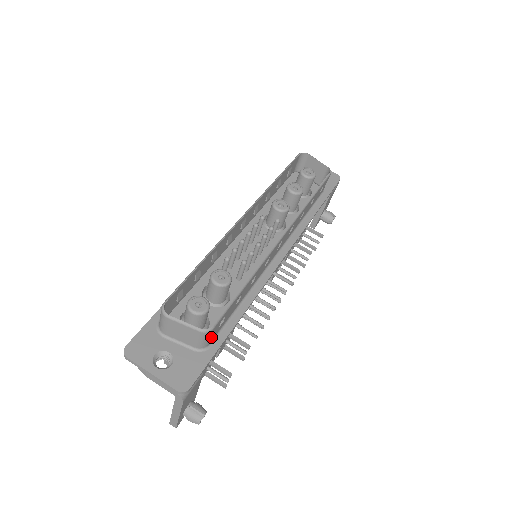
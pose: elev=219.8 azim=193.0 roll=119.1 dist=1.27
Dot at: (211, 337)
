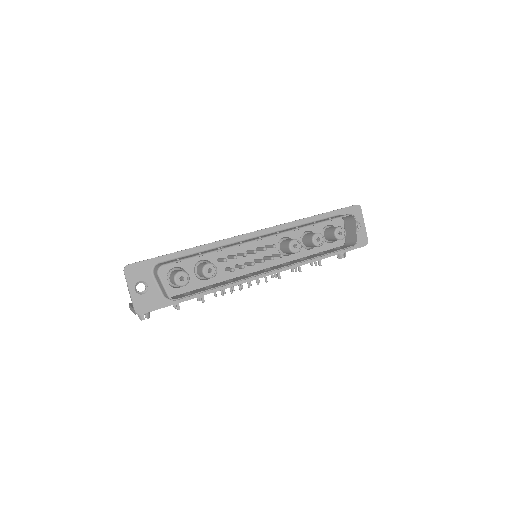
Dot at: occluded
